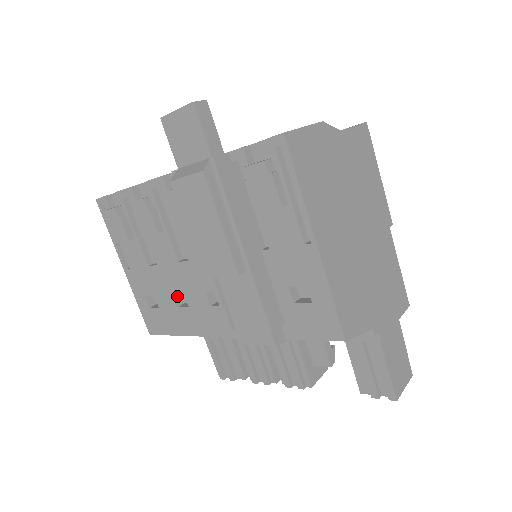
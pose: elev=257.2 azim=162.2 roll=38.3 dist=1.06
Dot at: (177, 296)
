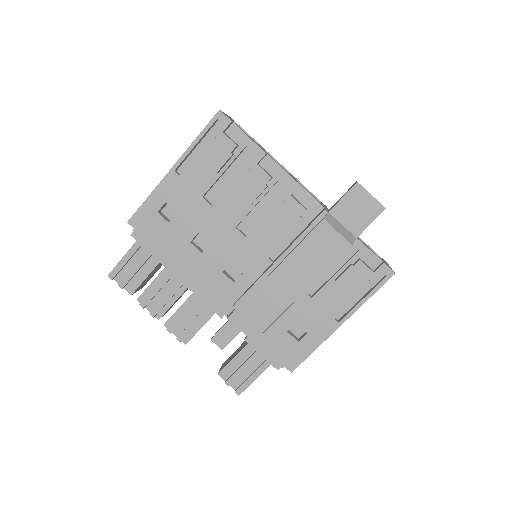
Dot at: (197, 235)
